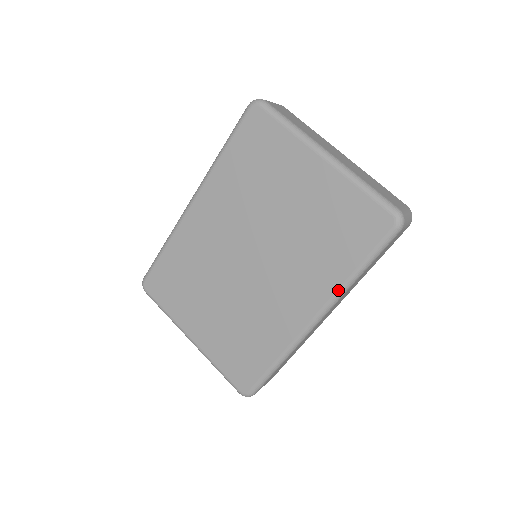
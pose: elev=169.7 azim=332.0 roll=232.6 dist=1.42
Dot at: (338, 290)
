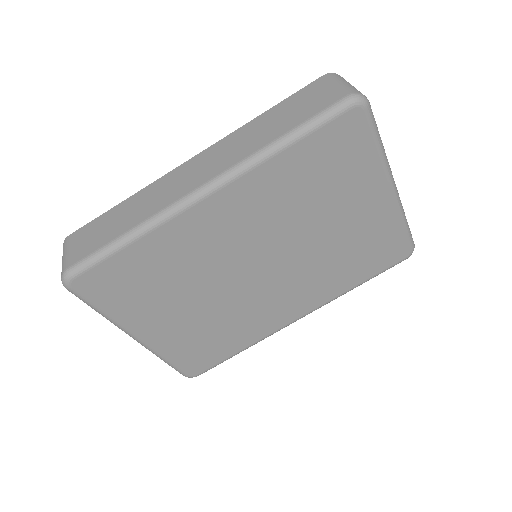
Dot at: (335, 298)
